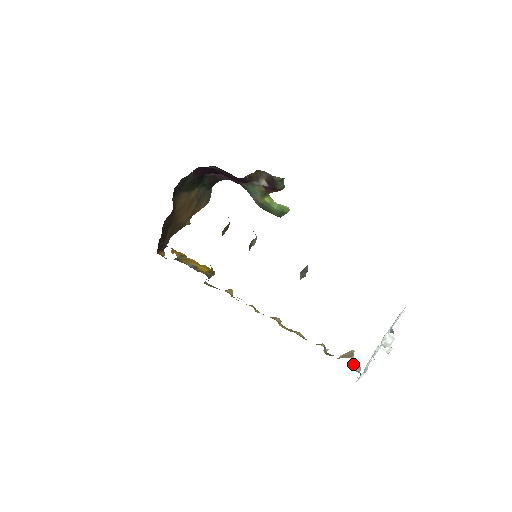
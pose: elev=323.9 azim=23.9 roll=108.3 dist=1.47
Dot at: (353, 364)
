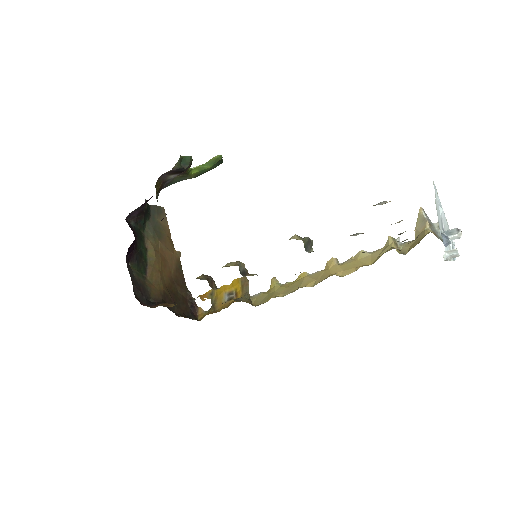
Dot at: (434, 232)
